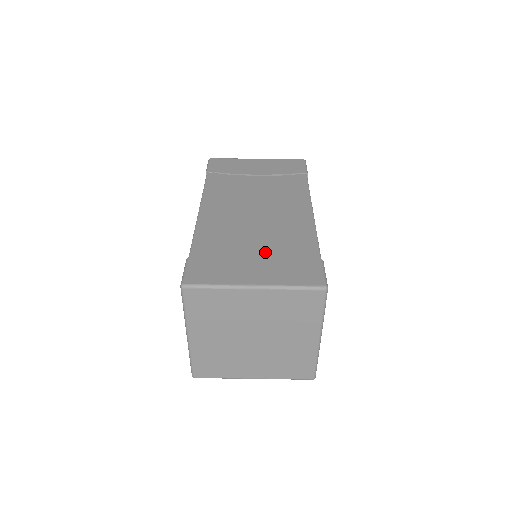
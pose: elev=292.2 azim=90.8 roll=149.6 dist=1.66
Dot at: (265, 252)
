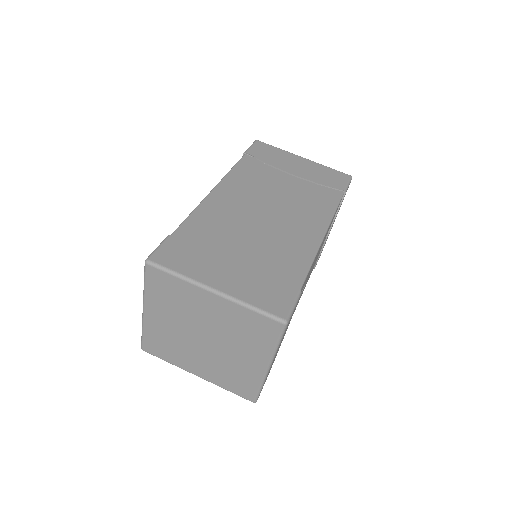
Dot at: (248, 259)
